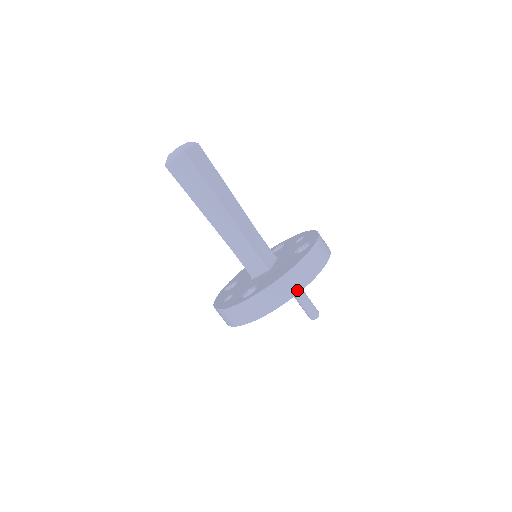
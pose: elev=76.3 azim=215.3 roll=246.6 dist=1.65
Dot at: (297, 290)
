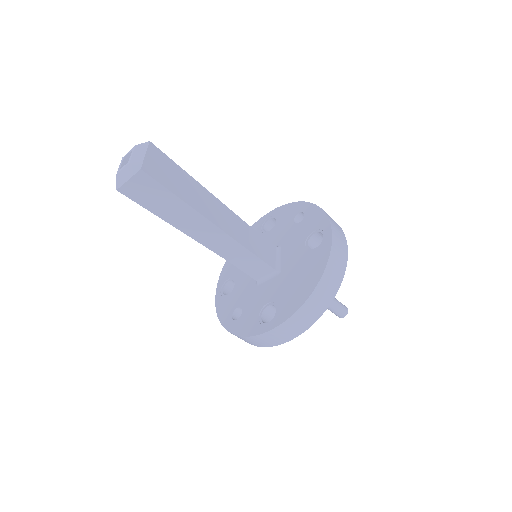
Dot at: (327, 303)
